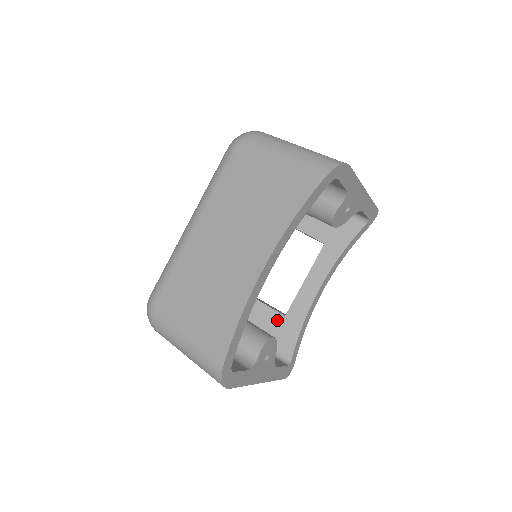
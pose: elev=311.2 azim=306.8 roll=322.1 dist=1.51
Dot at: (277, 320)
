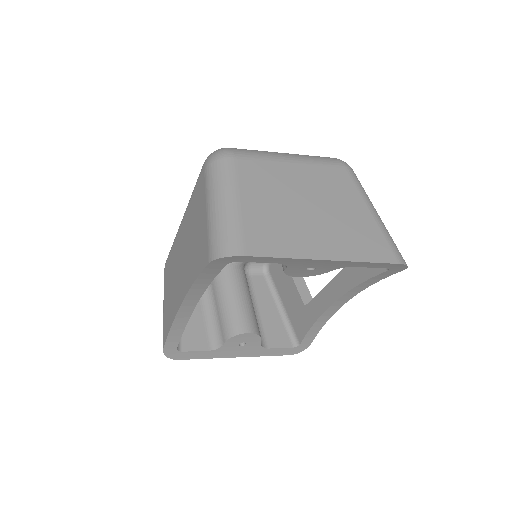
Dot at: (299, 305)
